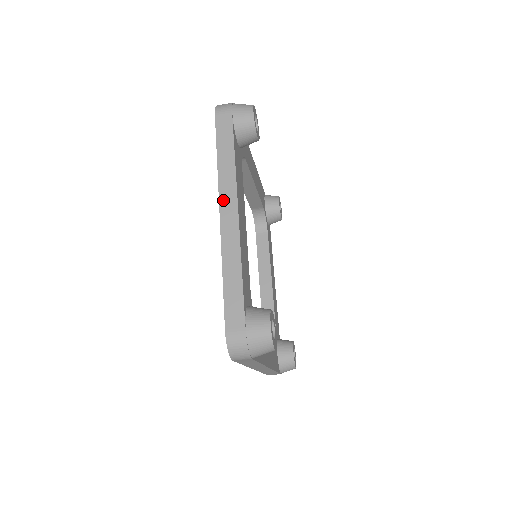
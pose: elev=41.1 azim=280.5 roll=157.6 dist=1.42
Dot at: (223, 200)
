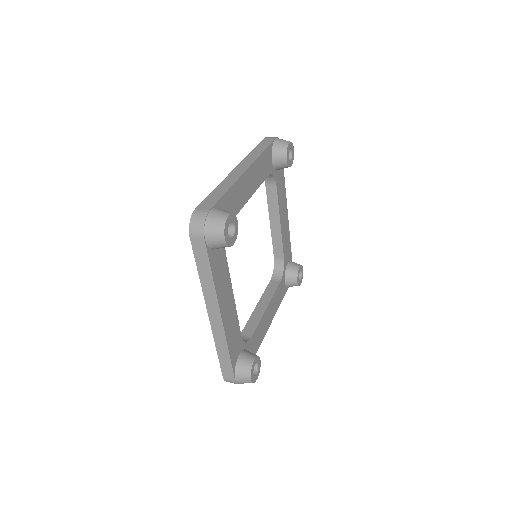
Dot at: (209, 308)
